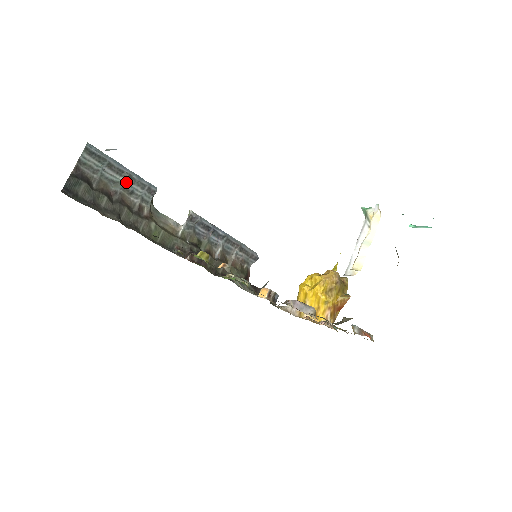
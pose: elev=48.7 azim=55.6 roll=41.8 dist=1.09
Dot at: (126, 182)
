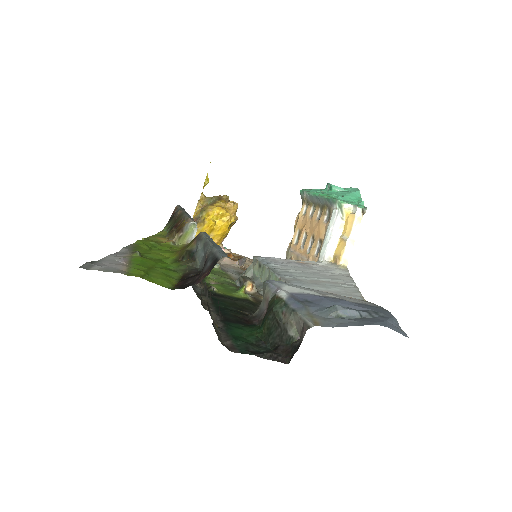
Dot at: occluded
